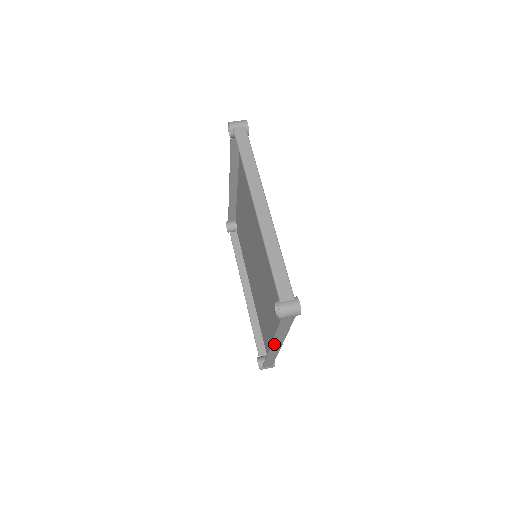
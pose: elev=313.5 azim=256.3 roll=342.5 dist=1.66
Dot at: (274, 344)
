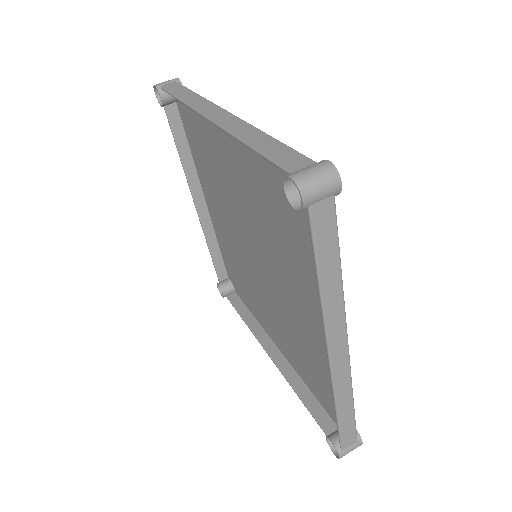
Dot at: (331, 341)
